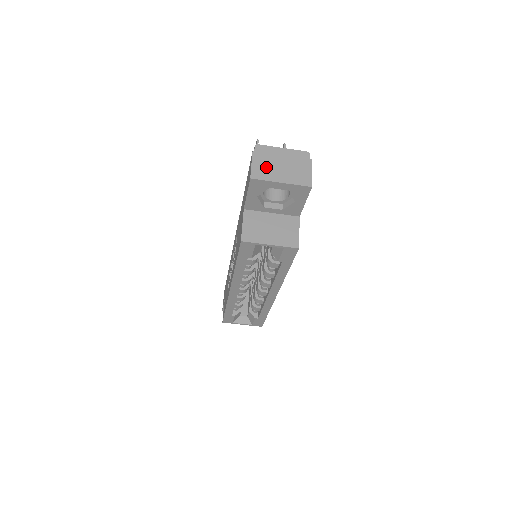
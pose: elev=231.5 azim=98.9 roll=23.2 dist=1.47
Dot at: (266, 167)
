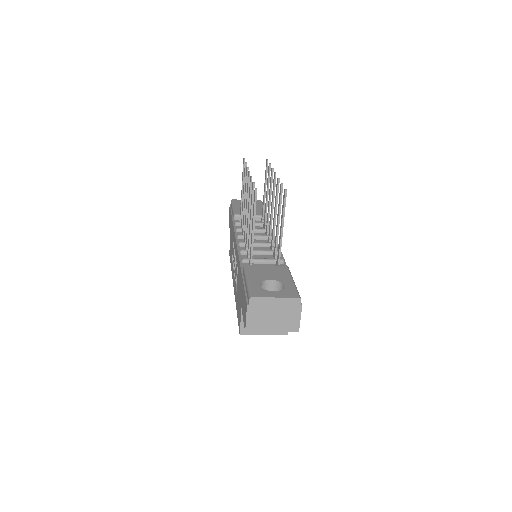
Dot at: (259, 320)
